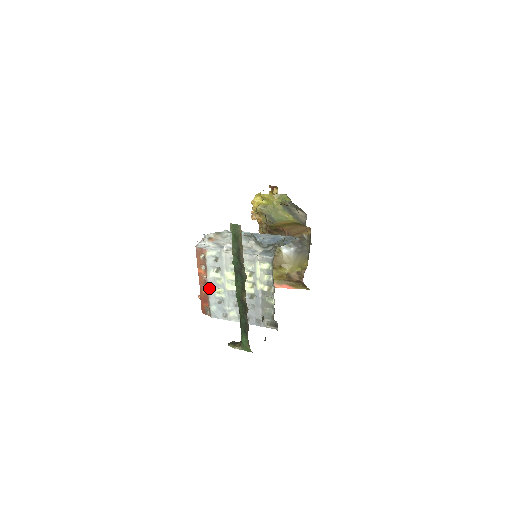
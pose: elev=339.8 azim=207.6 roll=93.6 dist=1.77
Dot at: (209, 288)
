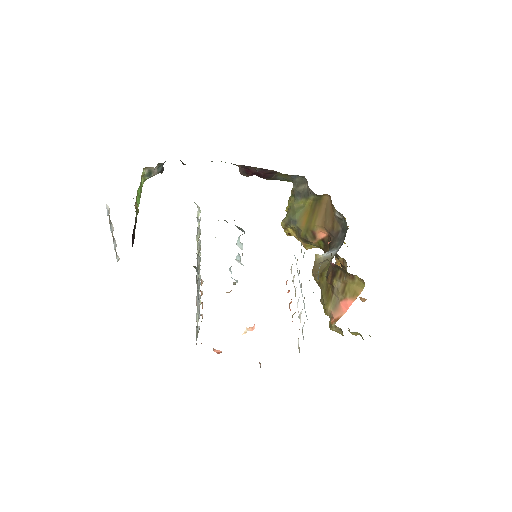
Dot at: occluded
